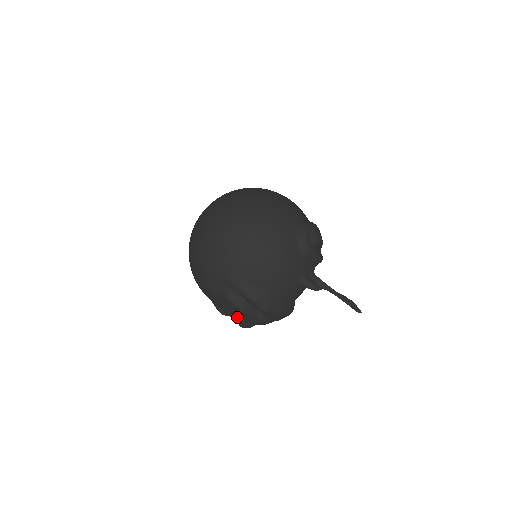
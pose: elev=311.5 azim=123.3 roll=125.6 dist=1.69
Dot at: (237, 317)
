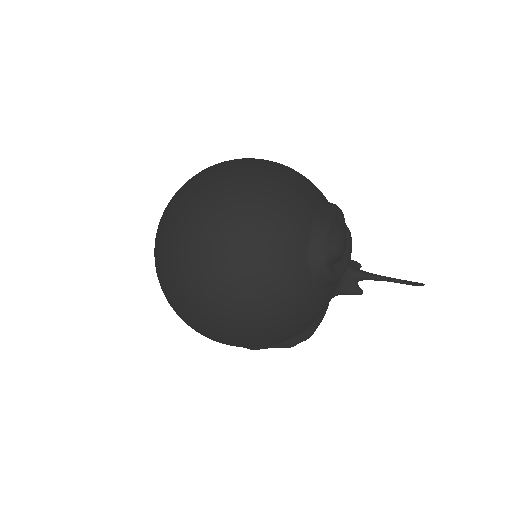
Dot at: occluded
